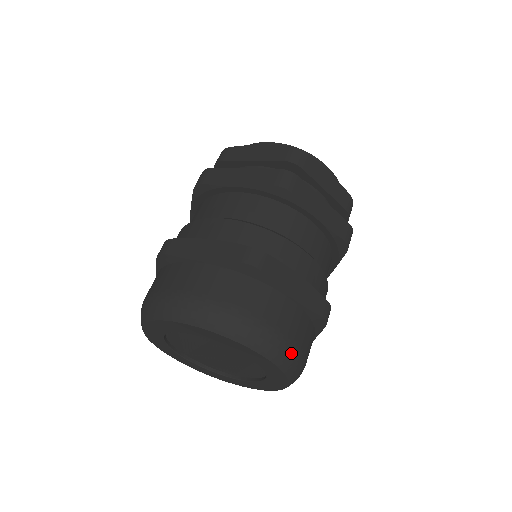
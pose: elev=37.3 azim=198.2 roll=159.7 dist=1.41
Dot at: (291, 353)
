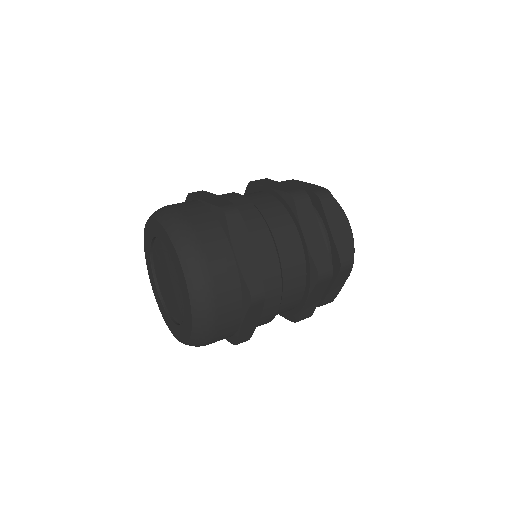
Dot at: (203, 344)
